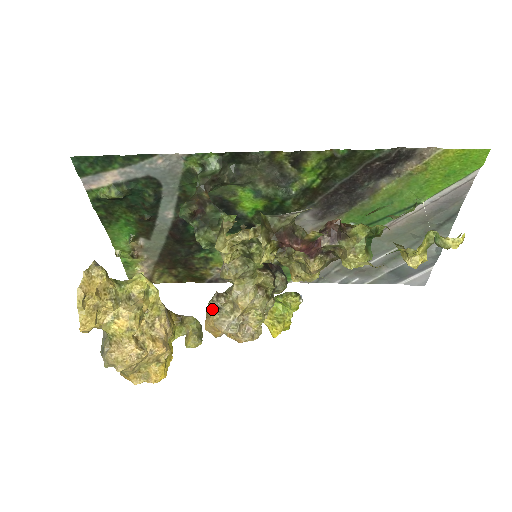
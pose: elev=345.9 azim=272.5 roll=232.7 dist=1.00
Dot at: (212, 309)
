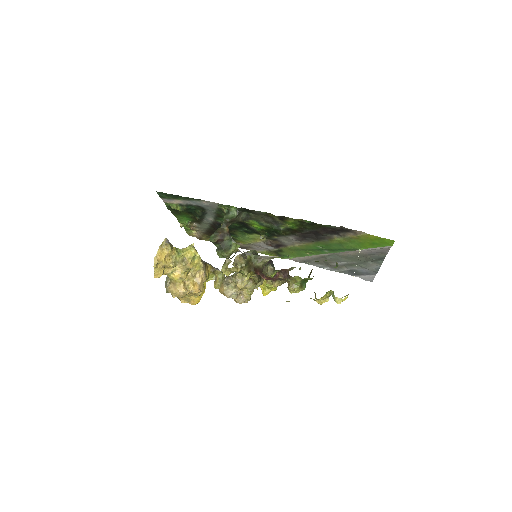
Dot at: (224, 284)
